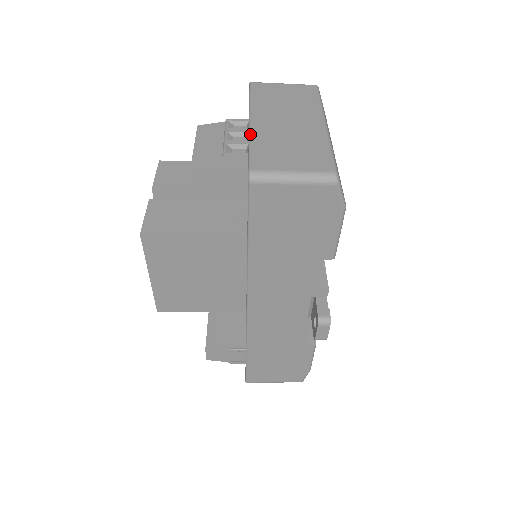
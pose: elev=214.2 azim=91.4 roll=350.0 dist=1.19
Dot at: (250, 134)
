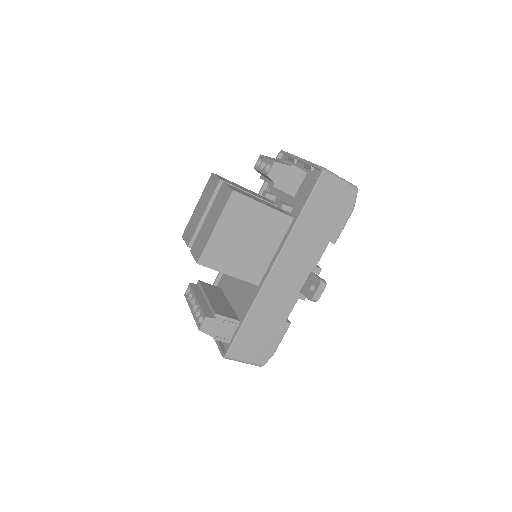
Dot at: occluded
